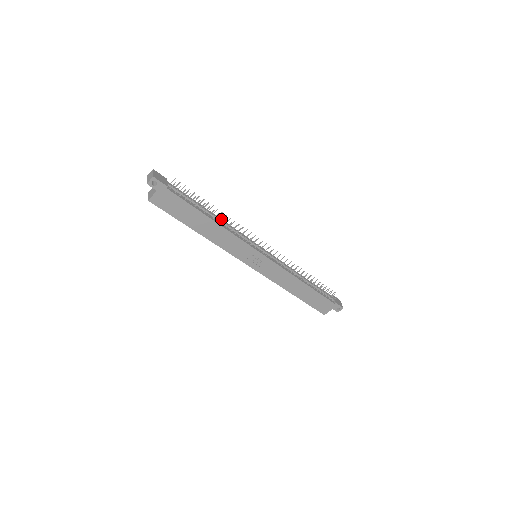
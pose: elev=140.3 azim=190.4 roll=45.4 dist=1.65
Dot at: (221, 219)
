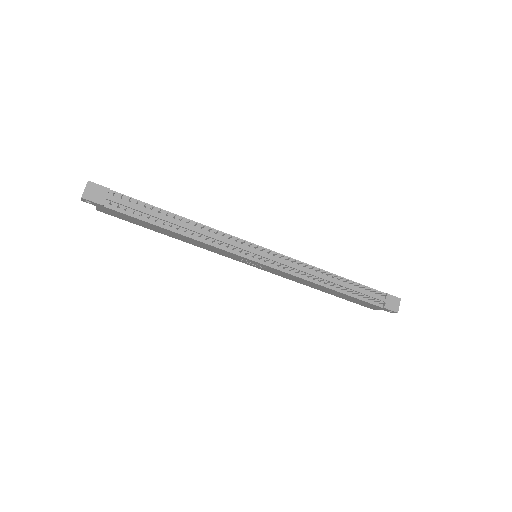
Dot at: (196, 222)
